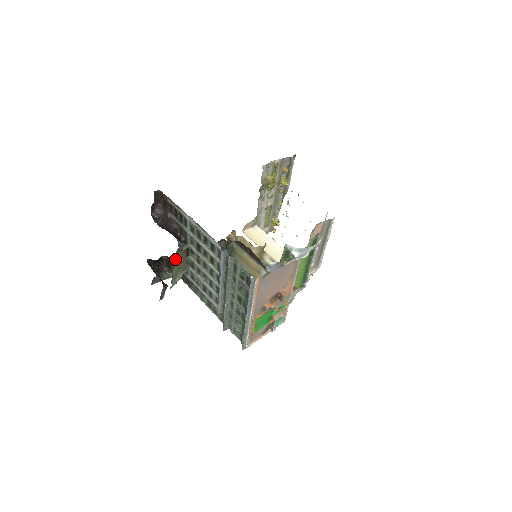
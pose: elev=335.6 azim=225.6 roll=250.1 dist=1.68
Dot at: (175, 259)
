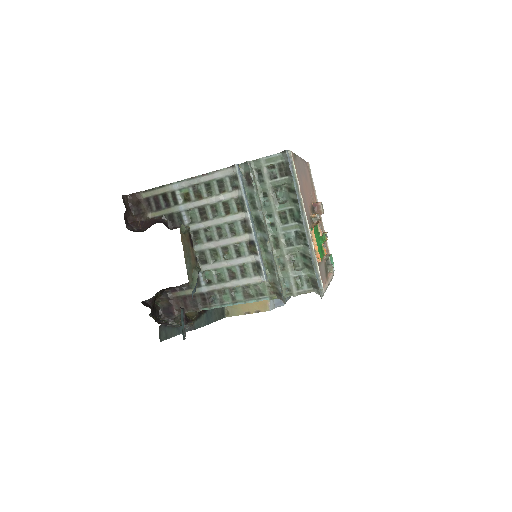
Dot at: occluded
